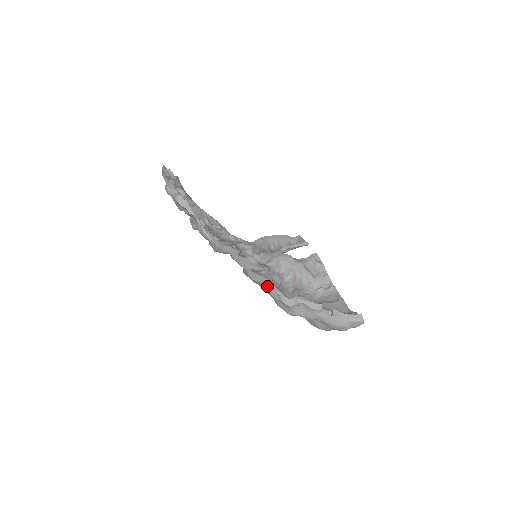
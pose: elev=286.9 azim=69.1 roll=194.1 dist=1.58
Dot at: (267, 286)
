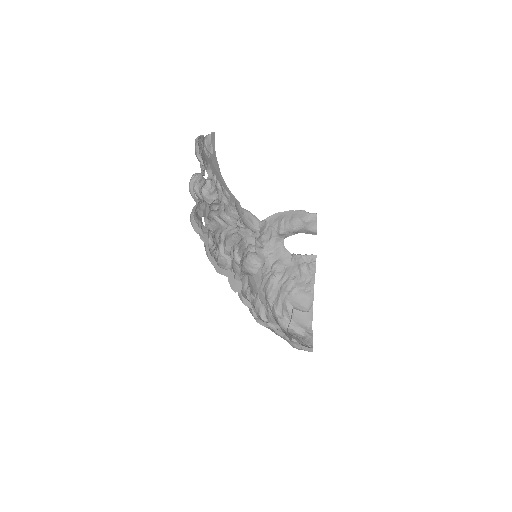
Dot at: (248, 306)
